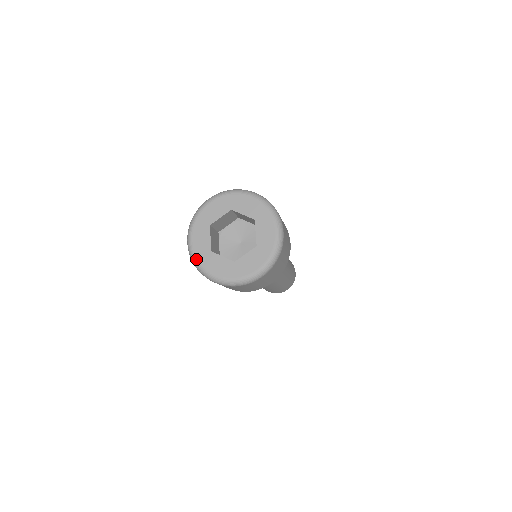
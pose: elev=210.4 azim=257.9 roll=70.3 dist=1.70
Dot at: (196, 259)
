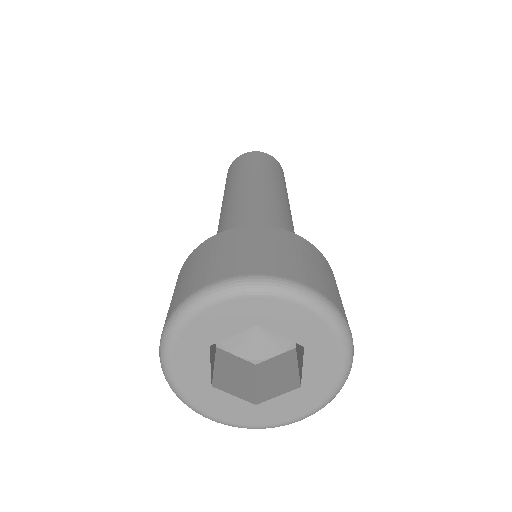
Dot at: (181, 395)
